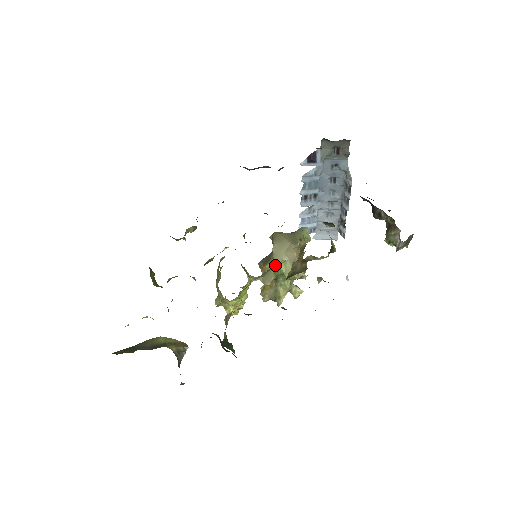
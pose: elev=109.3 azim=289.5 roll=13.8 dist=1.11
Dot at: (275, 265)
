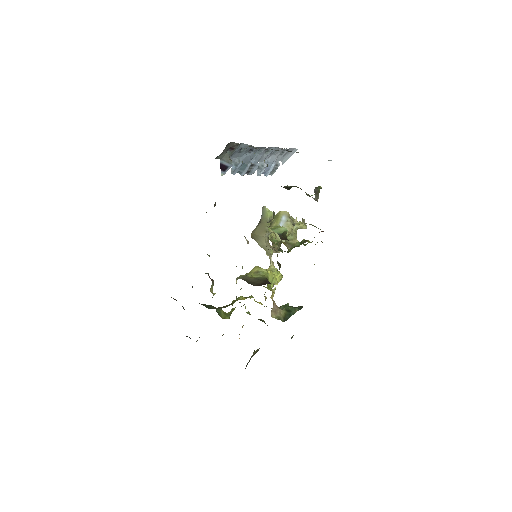
Dot at: (269, 253)
